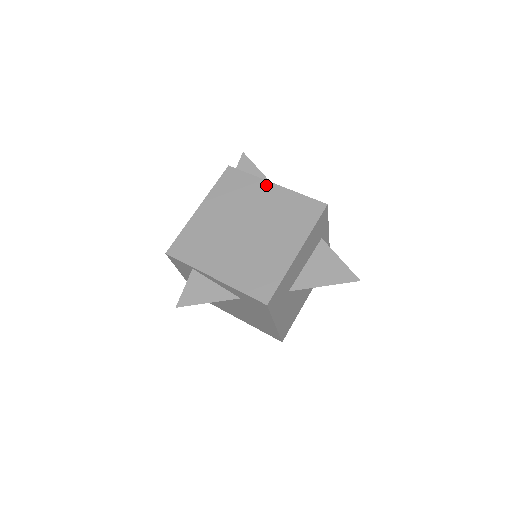
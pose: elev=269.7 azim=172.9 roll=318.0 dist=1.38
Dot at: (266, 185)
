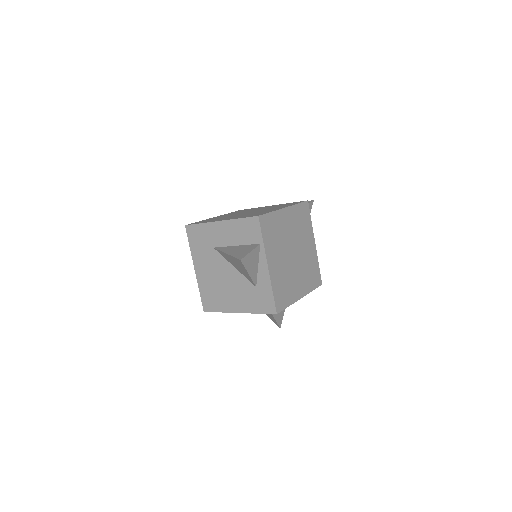
Dot at: (313, 238)
